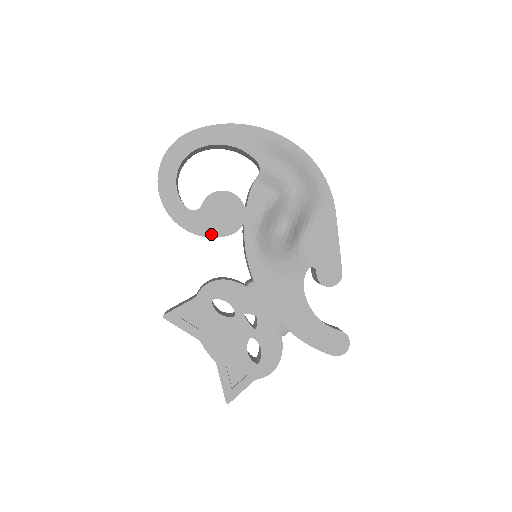
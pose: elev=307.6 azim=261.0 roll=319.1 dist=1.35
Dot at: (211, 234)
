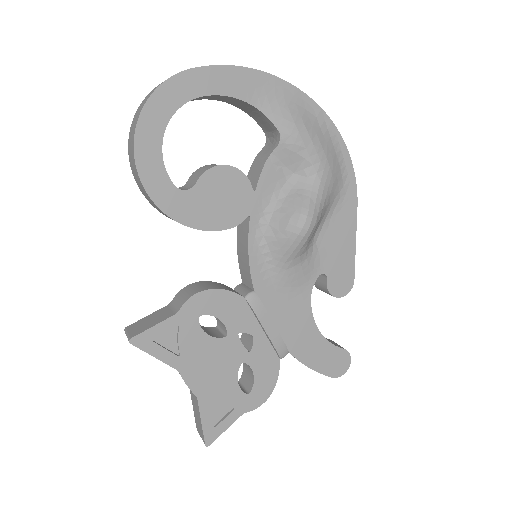
Dot at: (206, 226)
